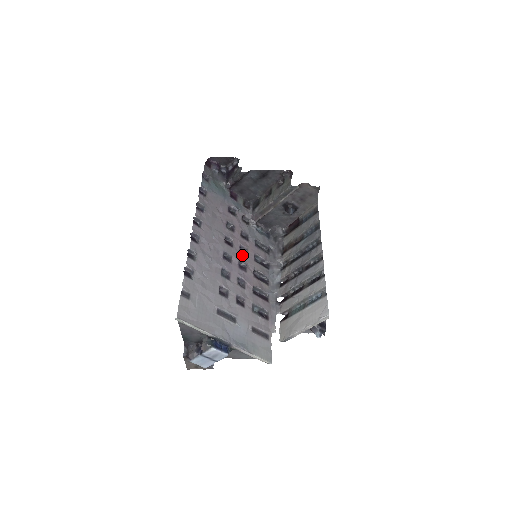
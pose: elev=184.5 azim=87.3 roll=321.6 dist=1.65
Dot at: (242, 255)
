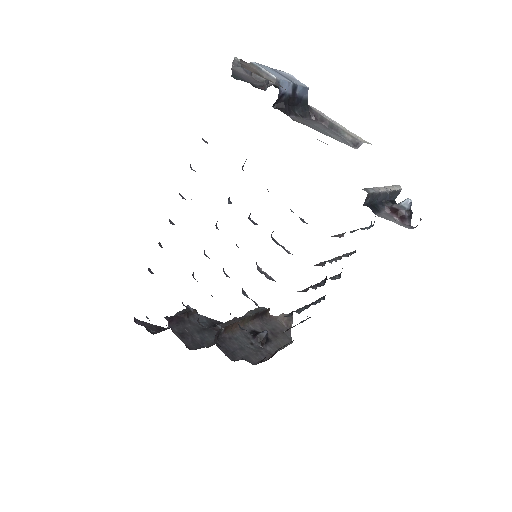
Dot at: occluded
